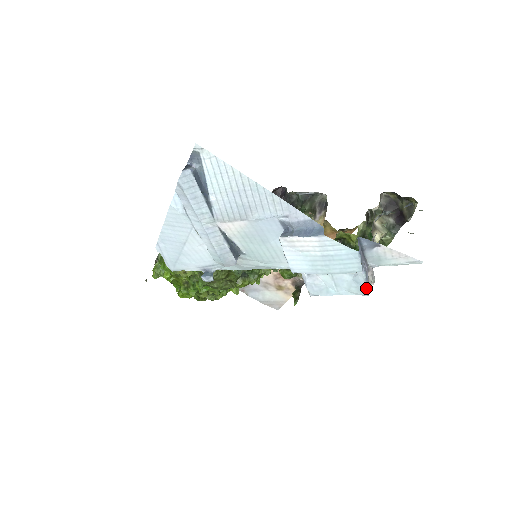
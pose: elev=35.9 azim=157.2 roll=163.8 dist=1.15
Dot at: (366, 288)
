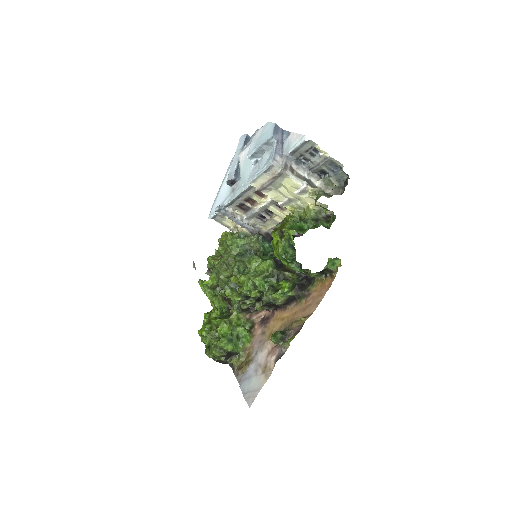
Dot at: (272, 157)
